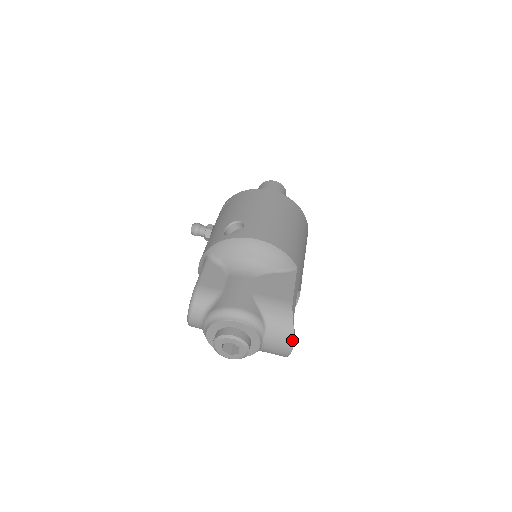
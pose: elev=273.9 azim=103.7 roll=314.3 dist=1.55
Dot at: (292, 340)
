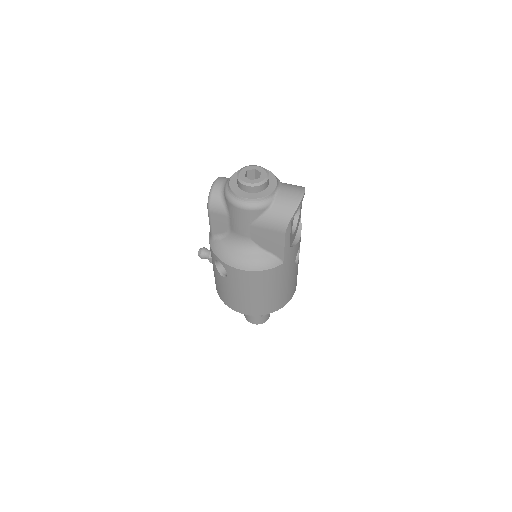
Dot at: (303, 189)
